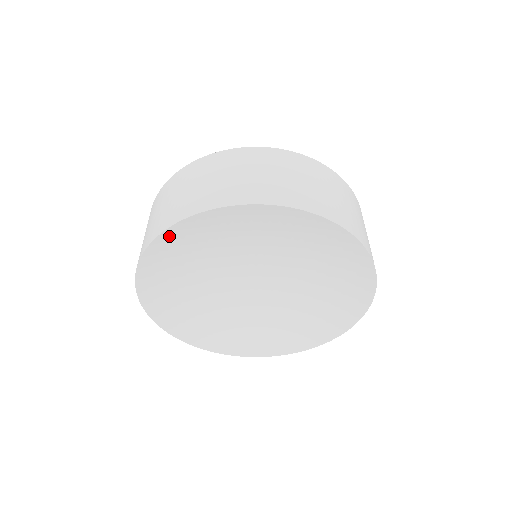
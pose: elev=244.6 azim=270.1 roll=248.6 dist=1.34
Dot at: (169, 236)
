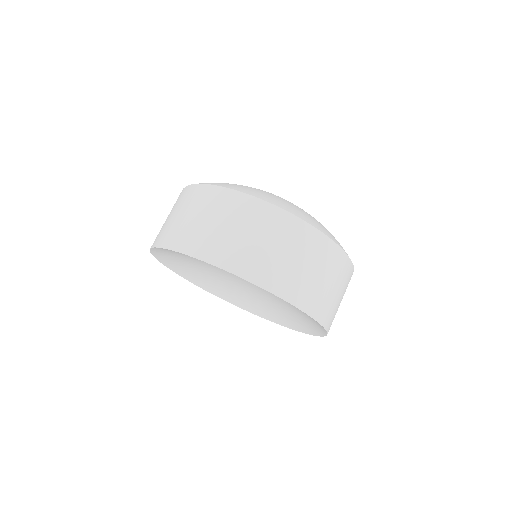
Dot at: occluded
